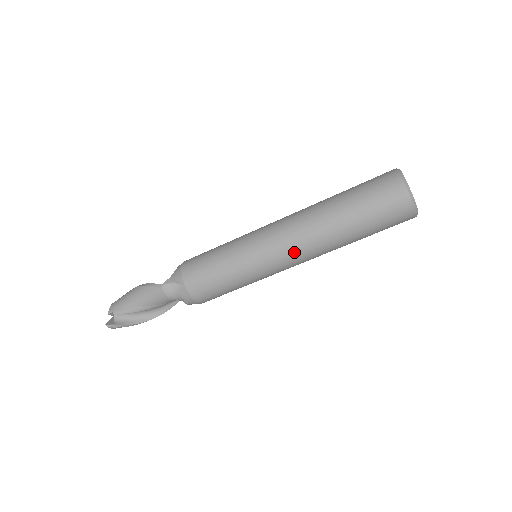
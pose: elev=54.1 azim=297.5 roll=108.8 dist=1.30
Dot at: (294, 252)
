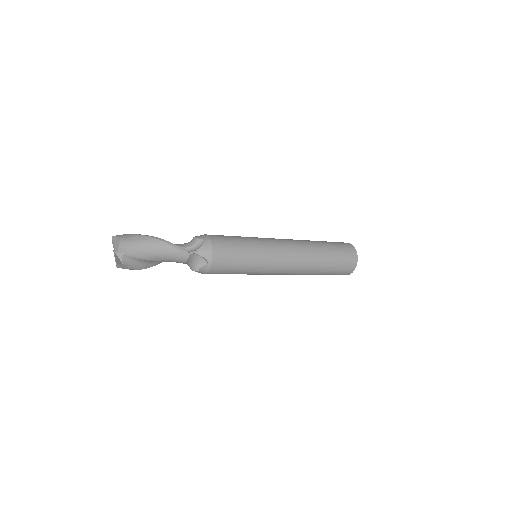
Dot at: (288, 272)
